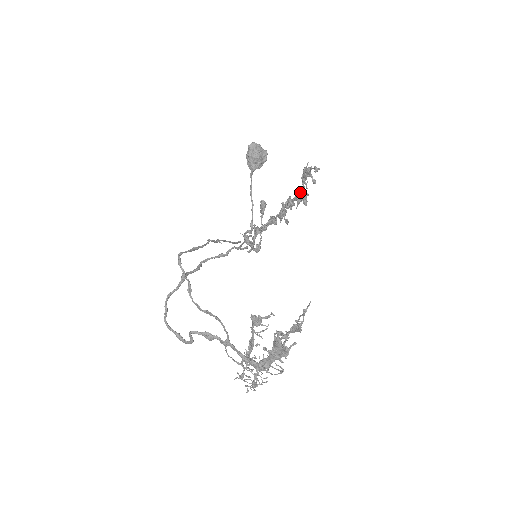
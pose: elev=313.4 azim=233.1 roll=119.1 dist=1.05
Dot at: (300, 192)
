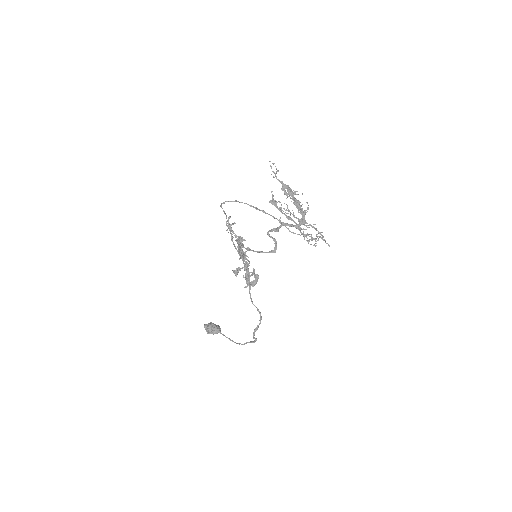
Dot at: occluded
